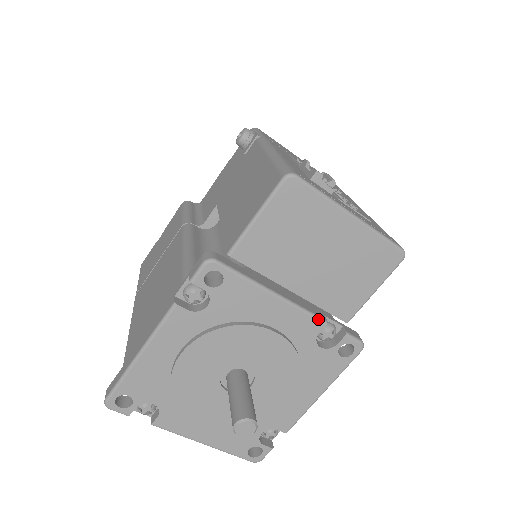
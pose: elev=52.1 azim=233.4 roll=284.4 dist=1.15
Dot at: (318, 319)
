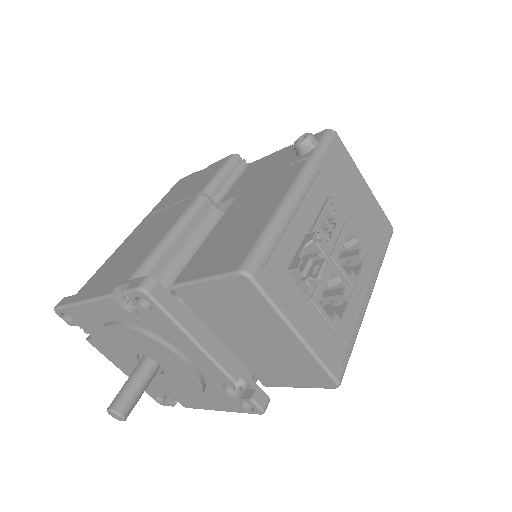
Dot at: (228, 377)
